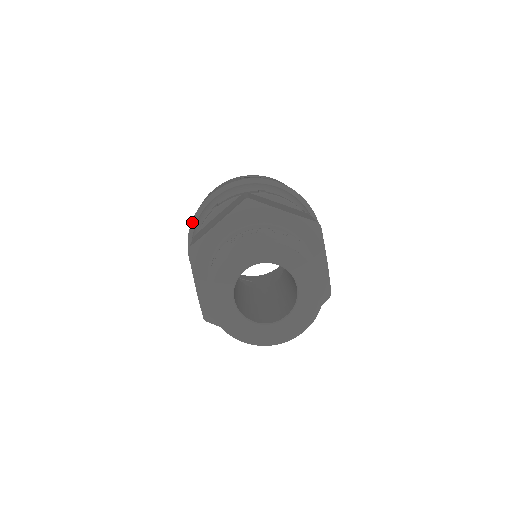
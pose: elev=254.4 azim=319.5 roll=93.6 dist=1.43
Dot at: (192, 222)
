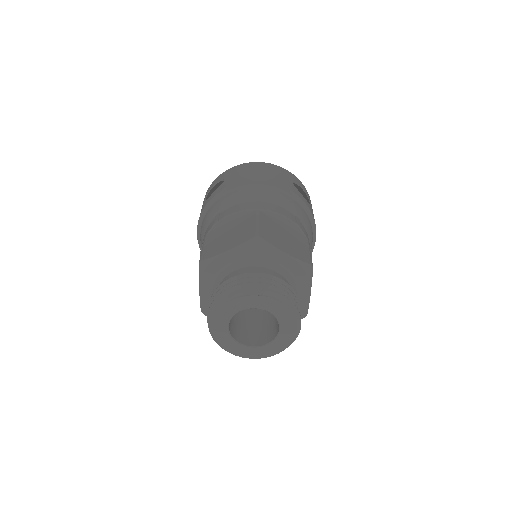
Dot at: occluded
